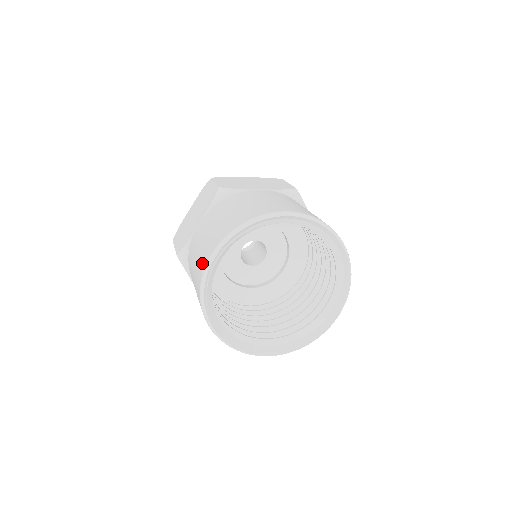
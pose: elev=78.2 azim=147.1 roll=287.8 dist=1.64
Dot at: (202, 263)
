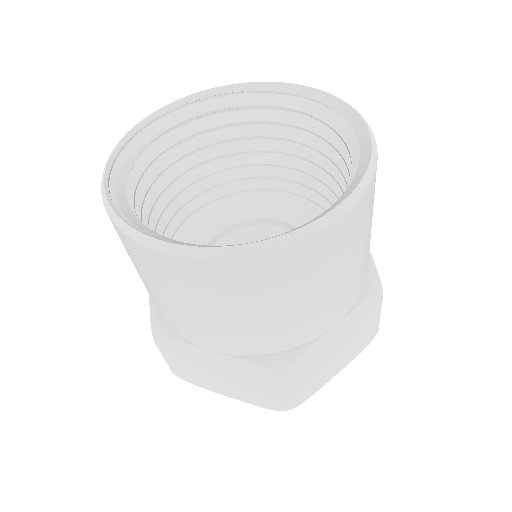
Dot at: occluded
